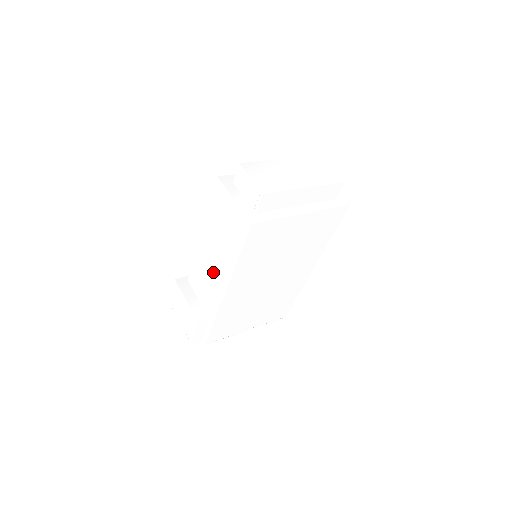
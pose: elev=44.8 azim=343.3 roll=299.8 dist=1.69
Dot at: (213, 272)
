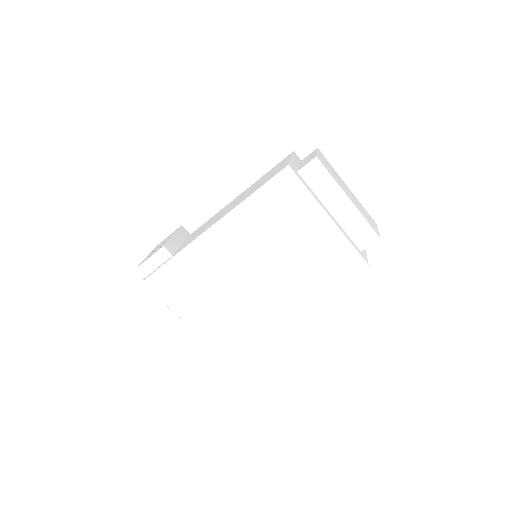
Dot at: occluded
